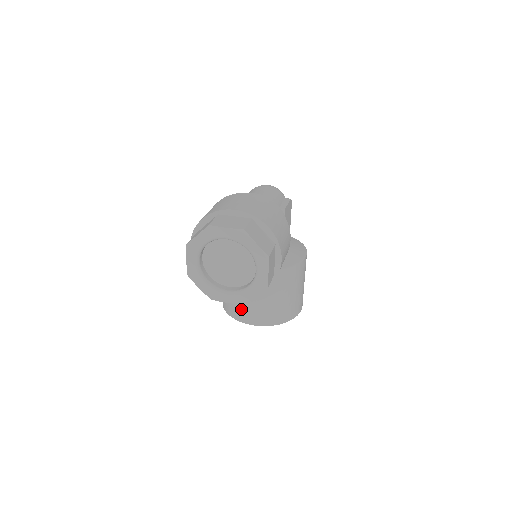
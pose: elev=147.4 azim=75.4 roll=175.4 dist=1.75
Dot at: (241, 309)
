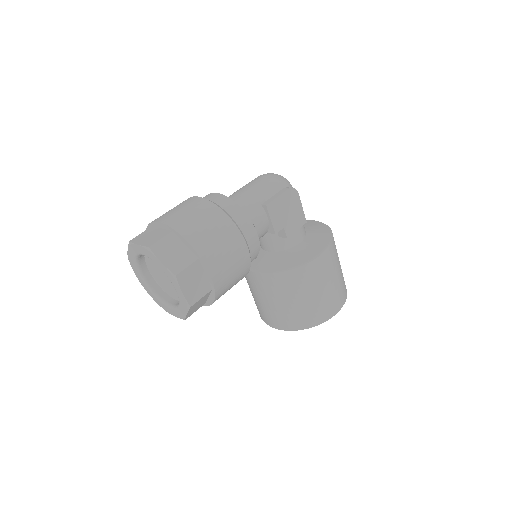
Dot at: (260, 310)
